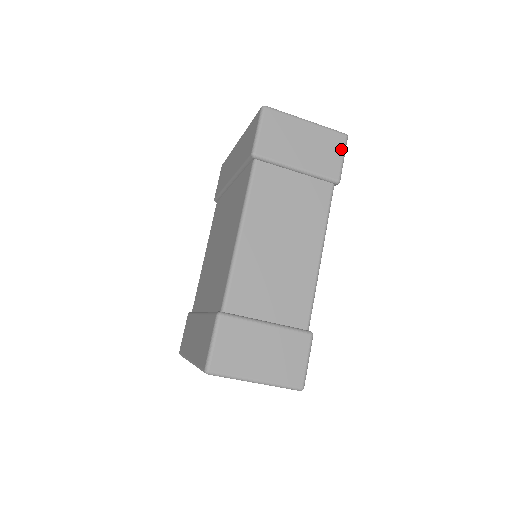
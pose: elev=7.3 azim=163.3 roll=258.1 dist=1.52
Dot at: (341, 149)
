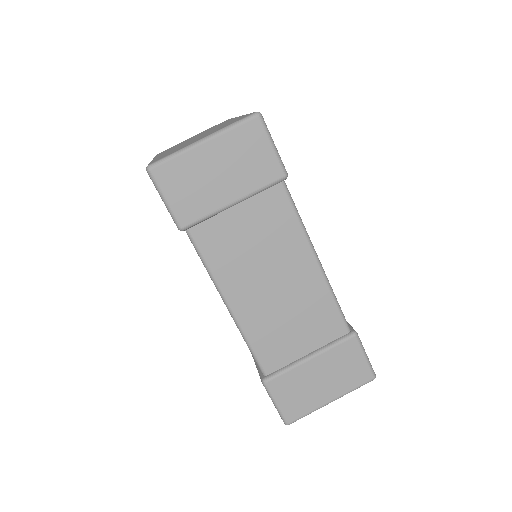
Dot at: (264, 138)
